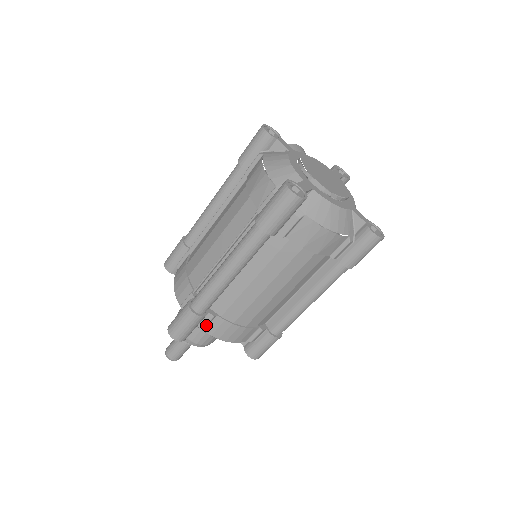
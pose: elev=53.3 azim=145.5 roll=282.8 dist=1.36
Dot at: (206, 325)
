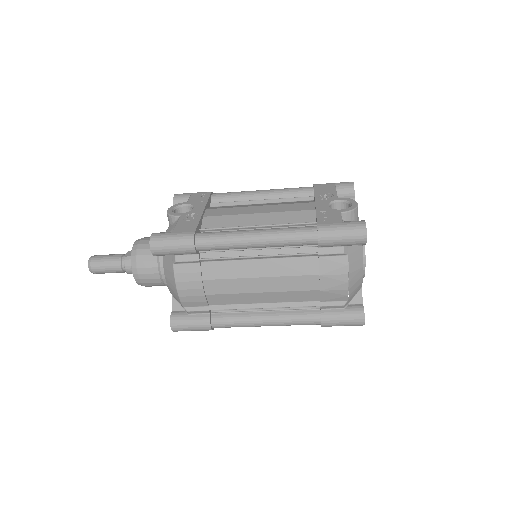
Dot at: occluded
